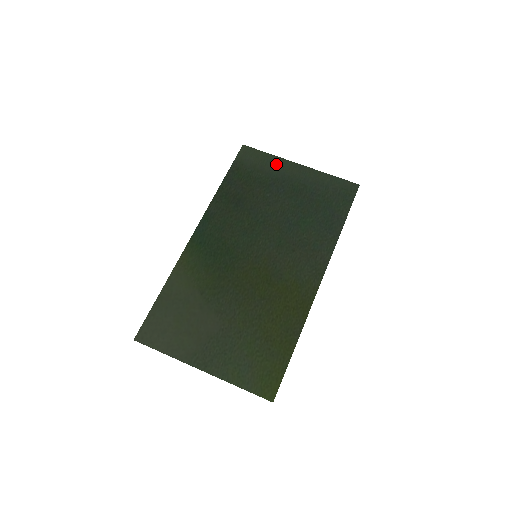
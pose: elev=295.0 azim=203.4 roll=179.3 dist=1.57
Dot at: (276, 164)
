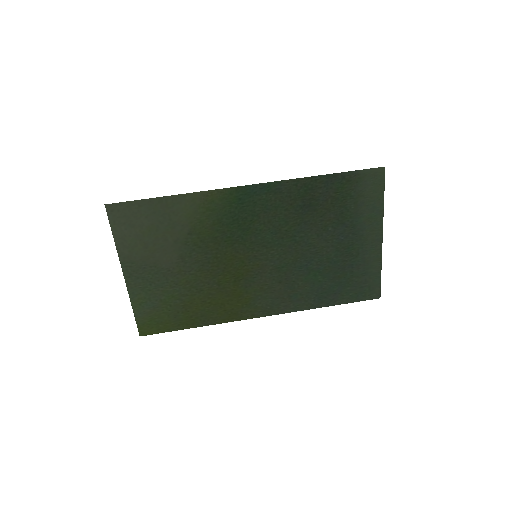
Dot at: (373, 215)
